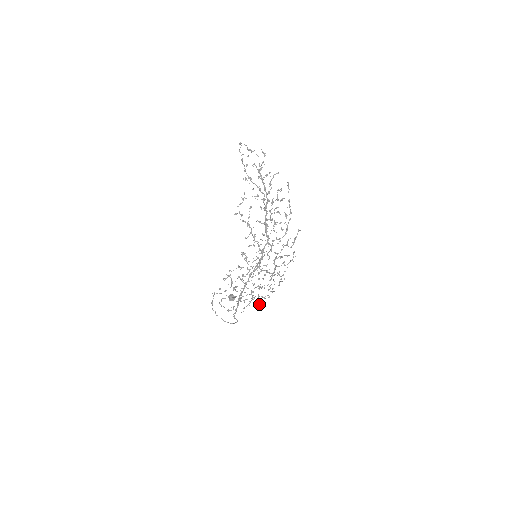
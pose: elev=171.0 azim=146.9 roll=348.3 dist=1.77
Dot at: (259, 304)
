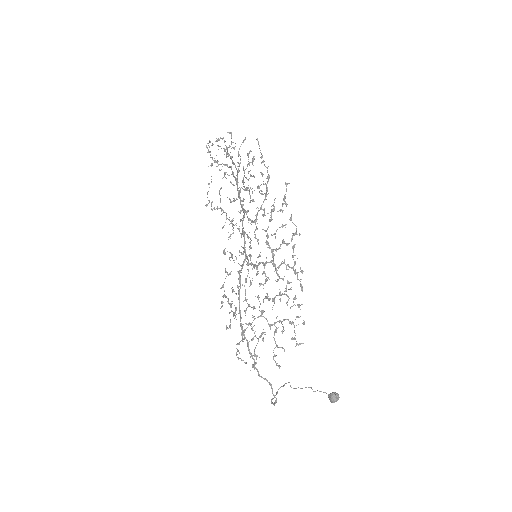
Dot at: (296, 343)
